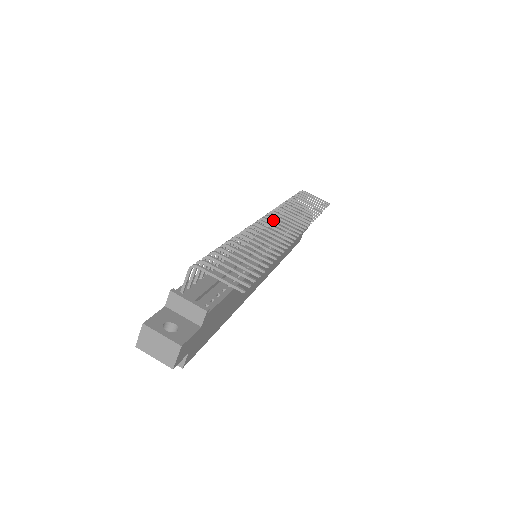
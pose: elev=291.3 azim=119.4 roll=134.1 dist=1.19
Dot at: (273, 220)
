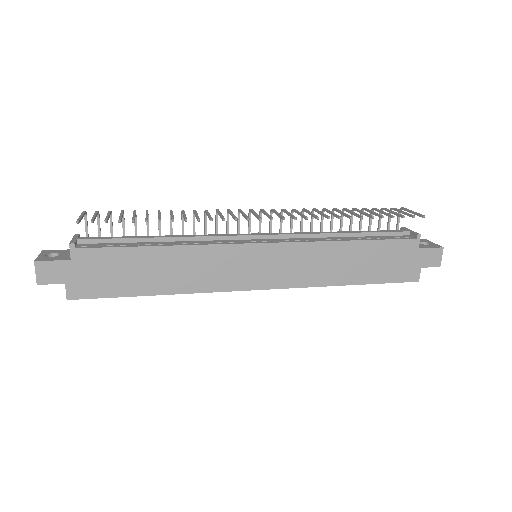
Dot at: (262, 212)
